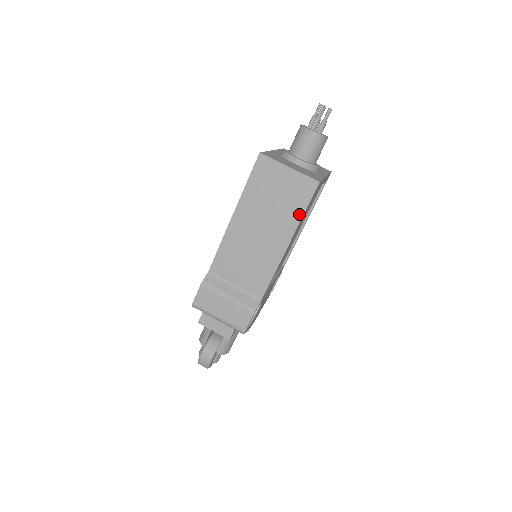
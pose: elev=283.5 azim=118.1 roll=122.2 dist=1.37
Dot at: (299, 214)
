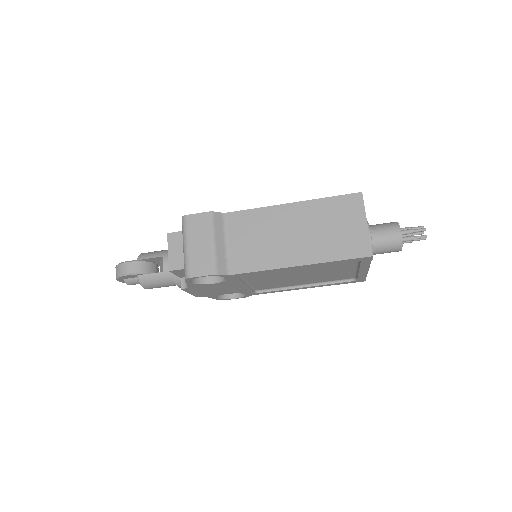
Dot at: (333, 257)
